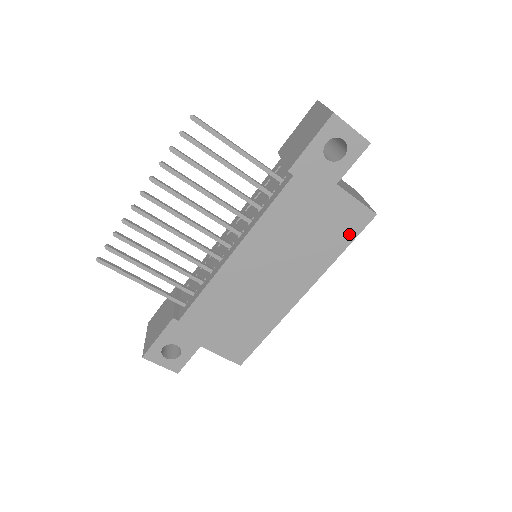
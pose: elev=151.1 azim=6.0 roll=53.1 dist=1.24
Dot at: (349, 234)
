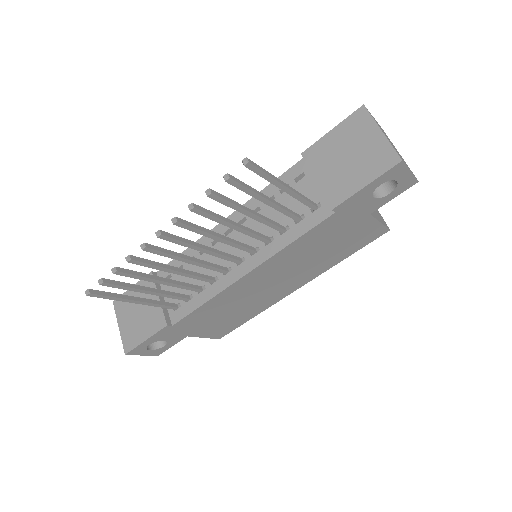
Dot at: (359, 246)
